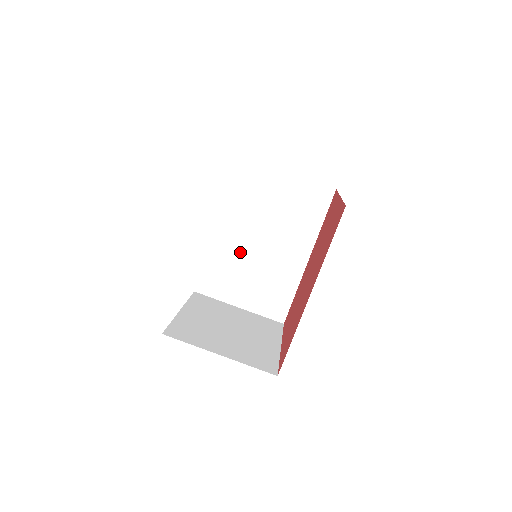
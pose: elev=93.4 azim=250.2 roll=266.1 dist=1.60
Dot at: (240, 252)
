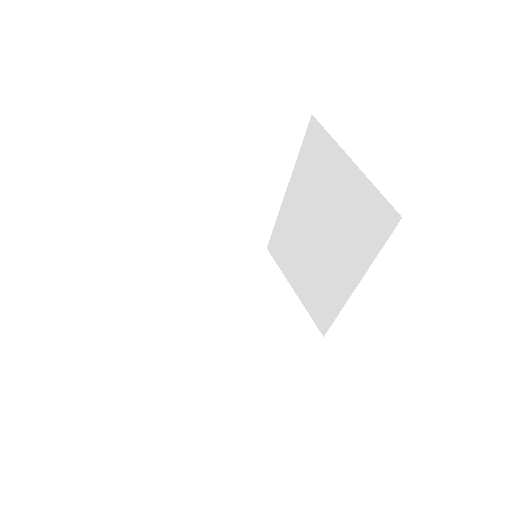
Dot at: (300, 234)
